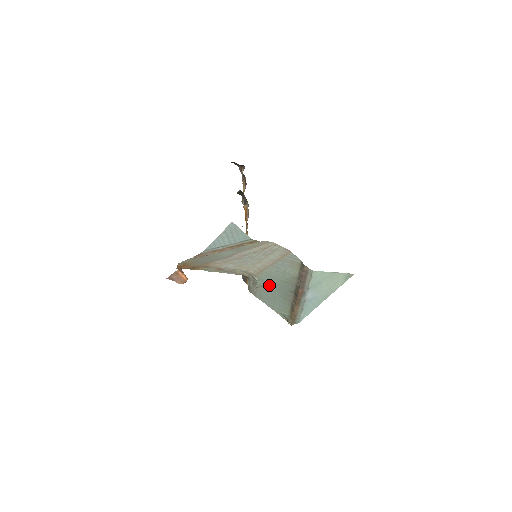
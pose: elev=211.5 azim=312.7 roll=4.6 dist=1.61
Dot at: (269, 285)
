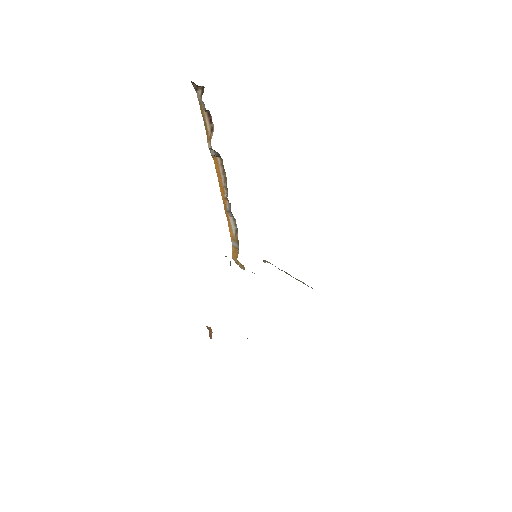
Dot at: occluded
